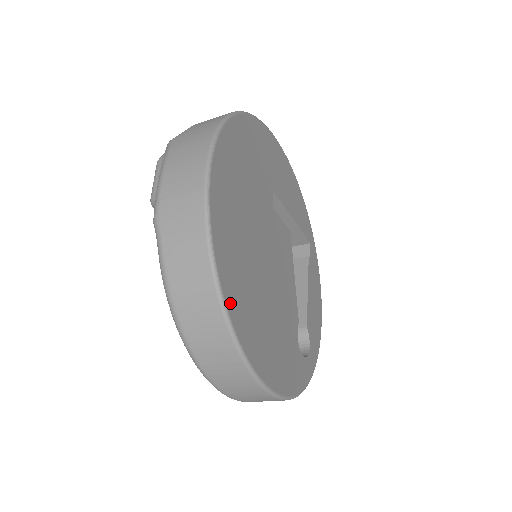
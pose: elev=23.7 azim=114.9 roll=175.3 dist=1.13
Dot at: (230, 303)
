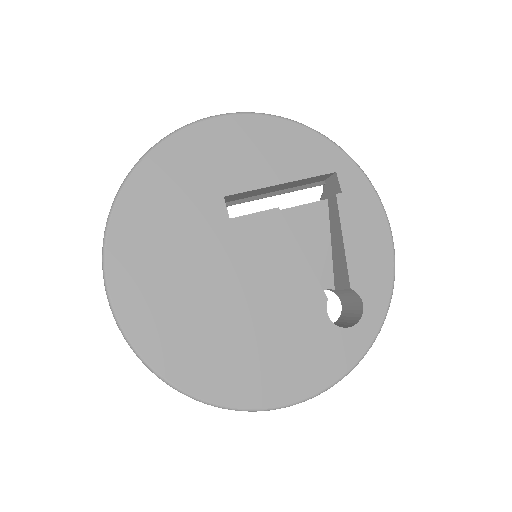
Dot at: (186, 383)
